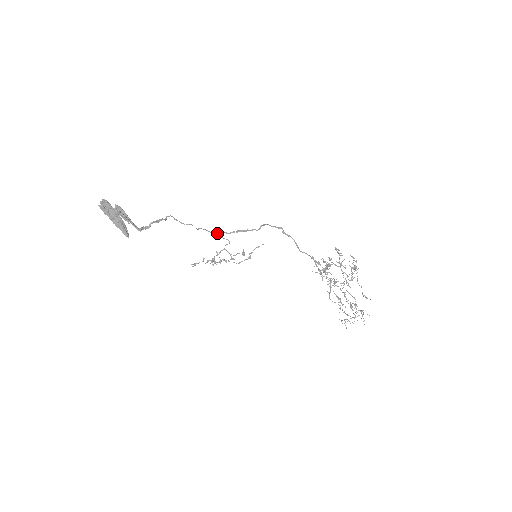
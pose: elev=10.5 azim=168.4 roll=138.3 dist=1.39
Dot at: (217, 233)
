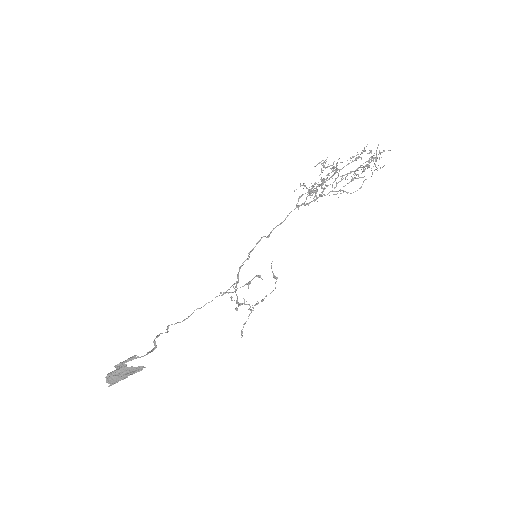
Dot at: occluded
